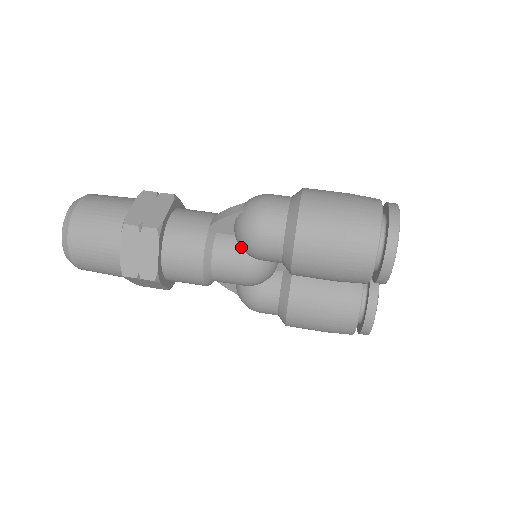
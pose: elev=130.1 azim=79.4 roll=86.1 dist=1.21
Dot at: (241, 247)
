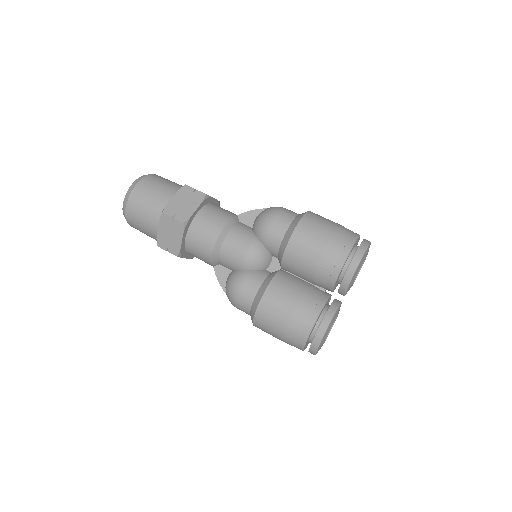
Dot at: (255, 229)
